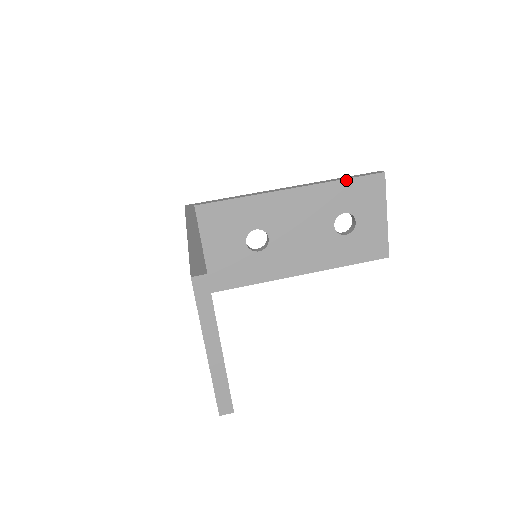
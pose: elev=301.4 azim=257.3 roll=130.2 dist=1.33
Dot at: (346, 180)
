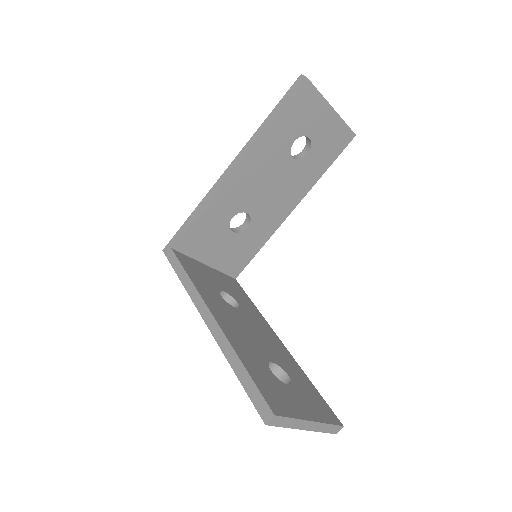
Dot at: (277, 117)
